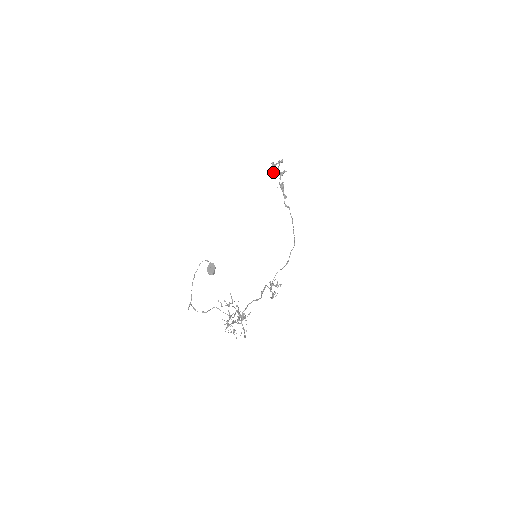
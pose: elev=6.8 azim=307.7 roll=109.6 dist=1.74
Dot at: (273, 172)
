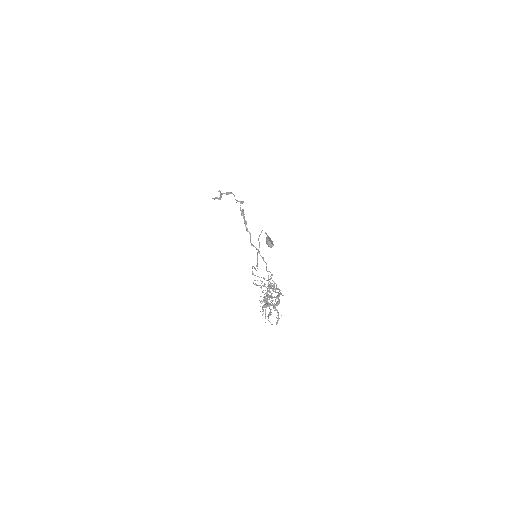
Dot at: (217, 198)
